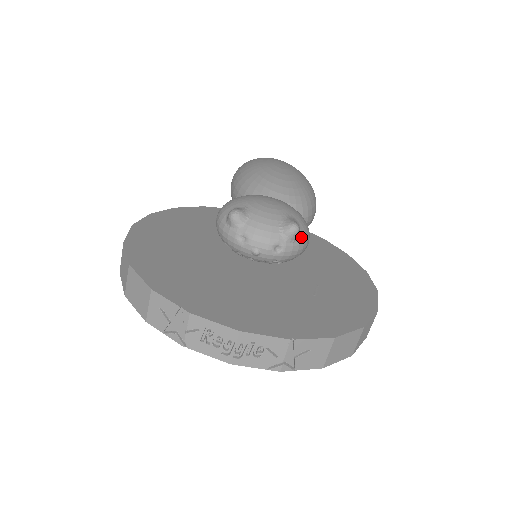
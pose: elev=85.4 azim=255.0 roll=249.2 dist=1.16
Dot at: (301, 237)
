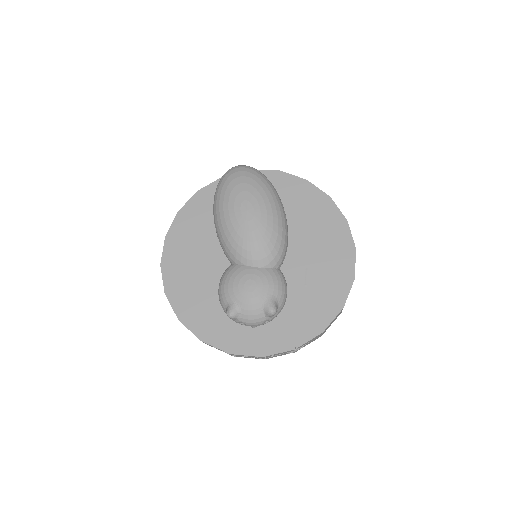
Dot at: (280, 305)
